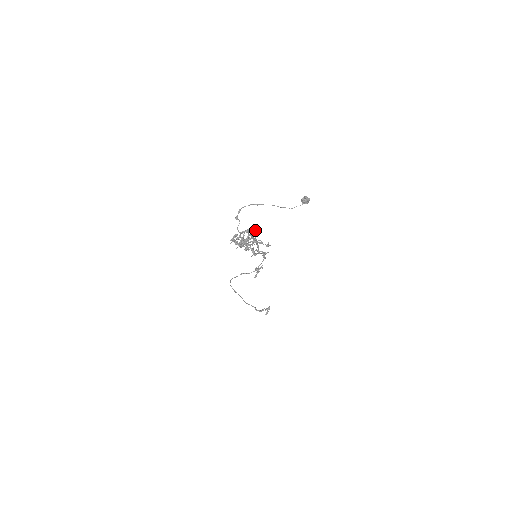
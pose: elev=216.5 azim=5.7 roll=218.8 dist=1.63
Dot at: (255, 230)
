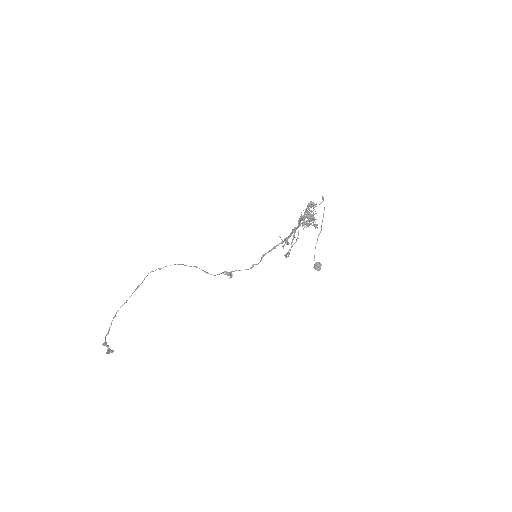
Dot at: occluded
